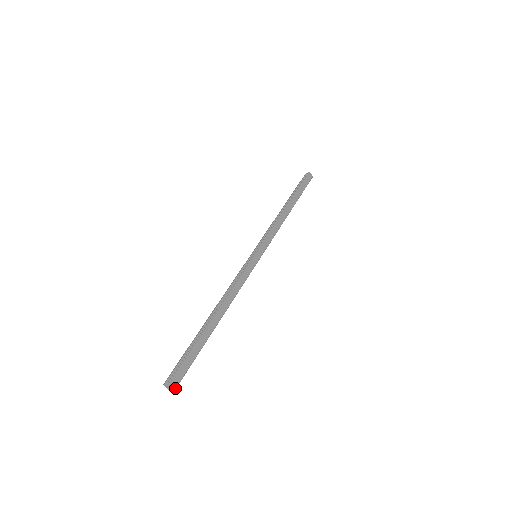
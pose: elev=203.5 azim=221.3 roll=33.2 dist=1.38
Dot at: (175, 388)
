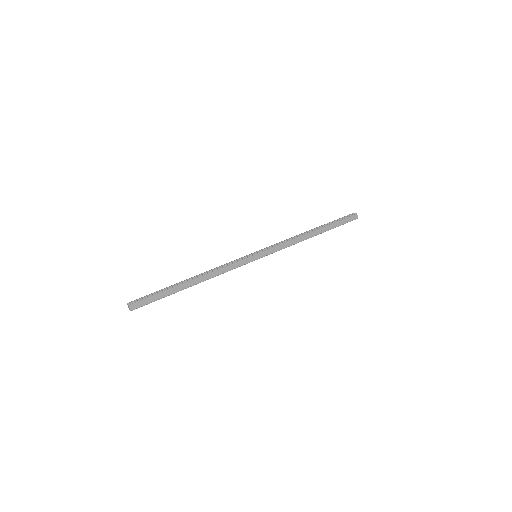
Dot at: (132, 310)
